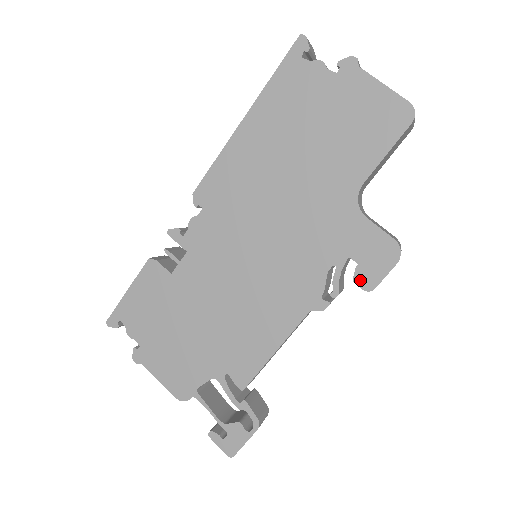
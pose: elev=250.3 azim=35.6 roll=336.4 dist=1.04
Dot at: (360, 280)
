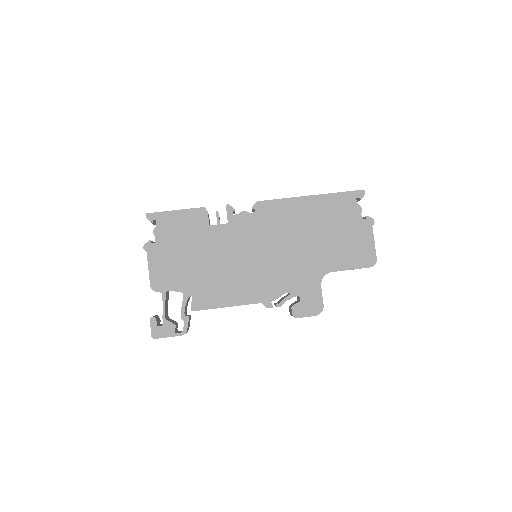
Dot at: (295, 309)
